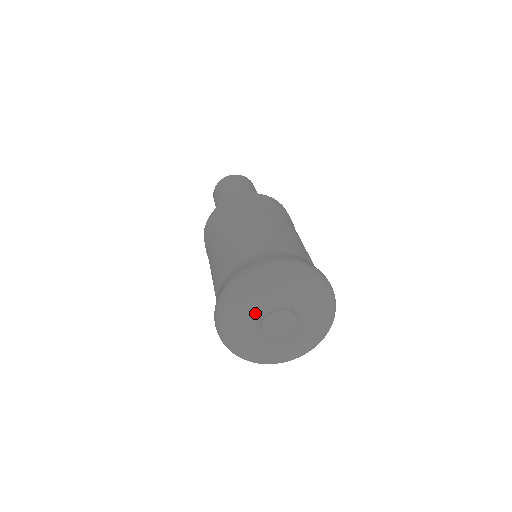
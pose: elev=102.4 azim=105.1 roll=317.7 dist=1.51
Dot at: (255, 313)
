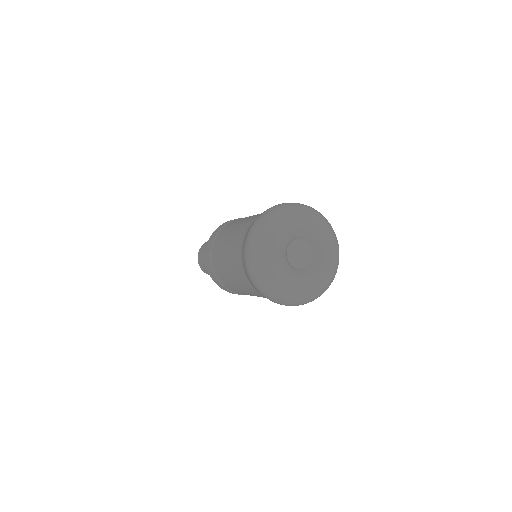
Dot at: (275, 252)
